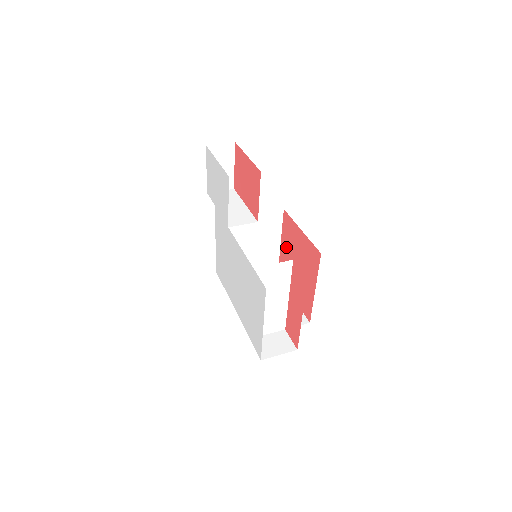
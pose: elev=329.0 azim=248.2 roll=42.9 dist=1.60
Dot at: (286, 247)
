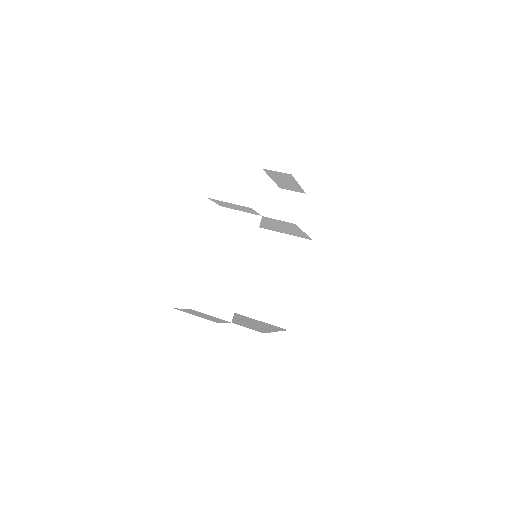
Dot at: occluded
